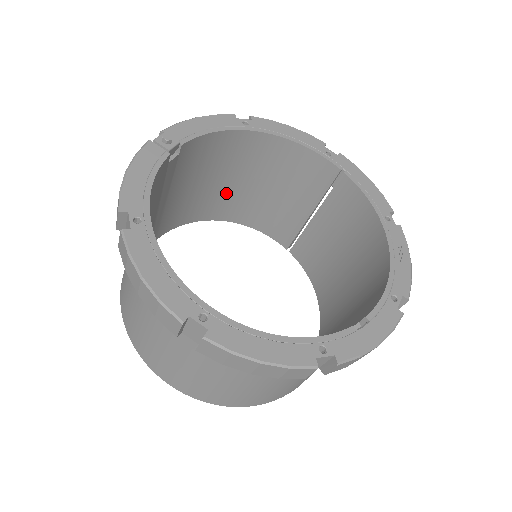
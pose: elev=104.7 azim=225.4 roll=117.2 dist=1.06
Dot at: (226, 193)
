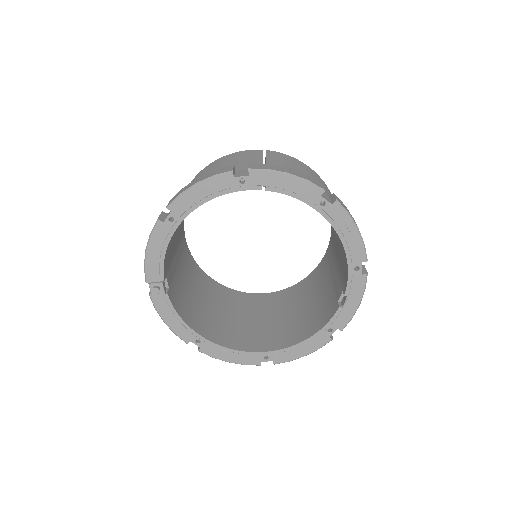
Dot at: occluded
